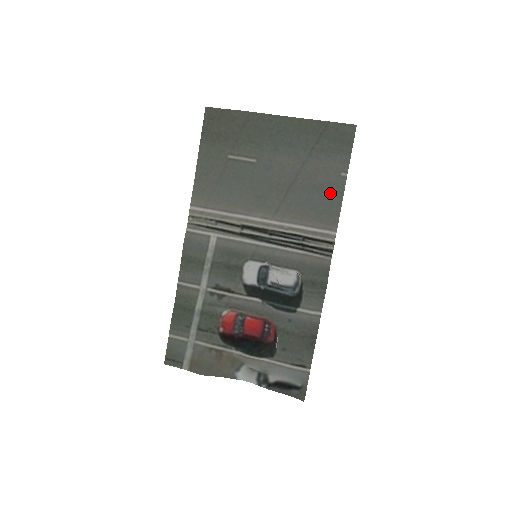
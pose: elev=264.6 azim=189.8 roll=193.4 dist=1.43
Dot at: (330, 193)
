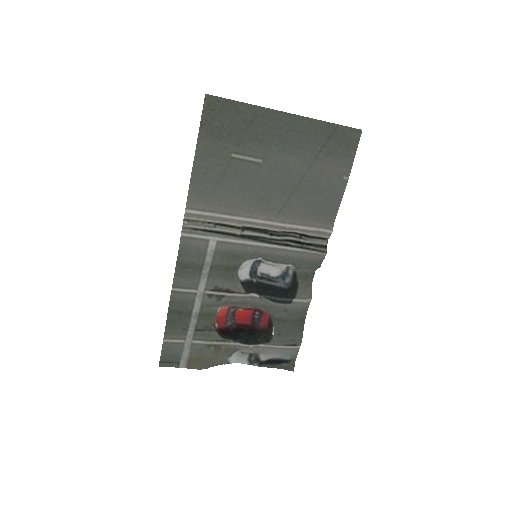
Dot at: (331, 195)
